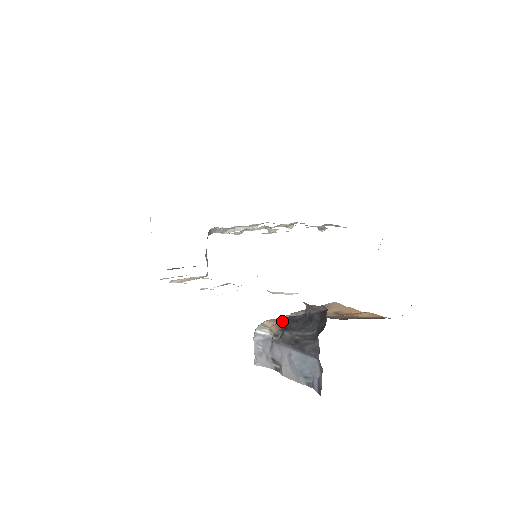
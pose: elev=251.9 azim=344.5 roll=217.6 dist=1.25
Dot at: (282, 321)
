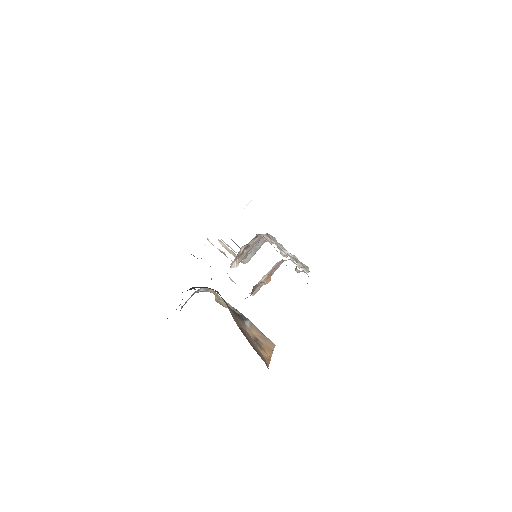
Dot at: occluded
